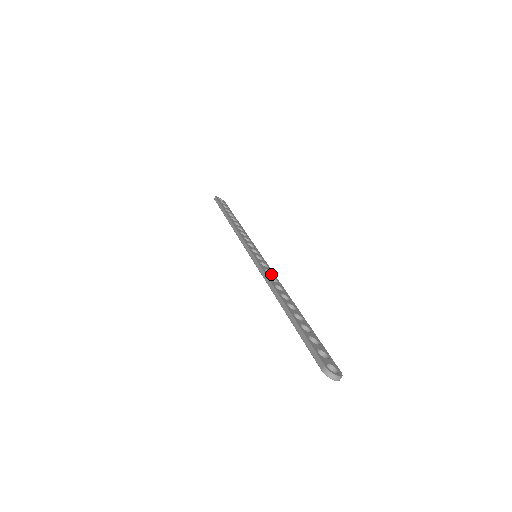
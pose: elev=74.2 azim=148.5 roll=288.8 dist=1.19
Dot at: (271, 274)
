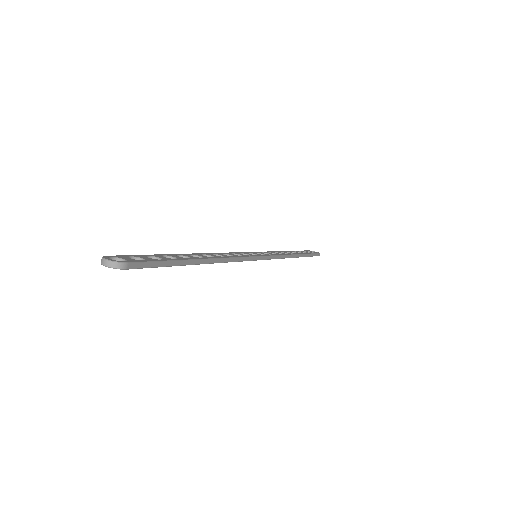
Dot at: occluded
